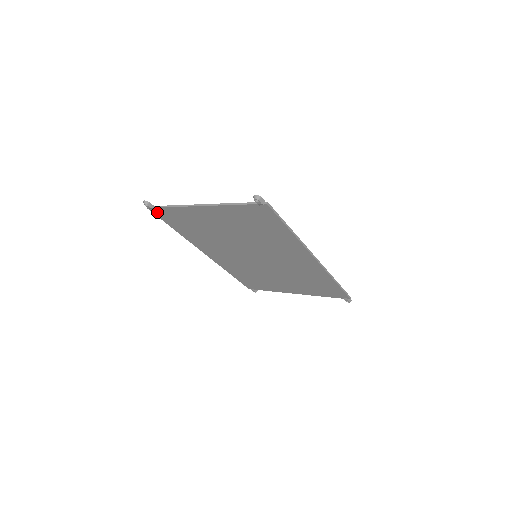
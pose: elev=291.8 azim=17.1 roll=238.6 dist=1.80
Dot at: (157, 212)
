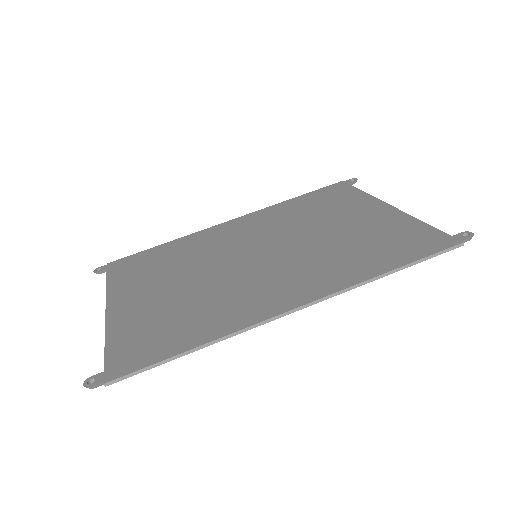
Dot at: (118, 265)
